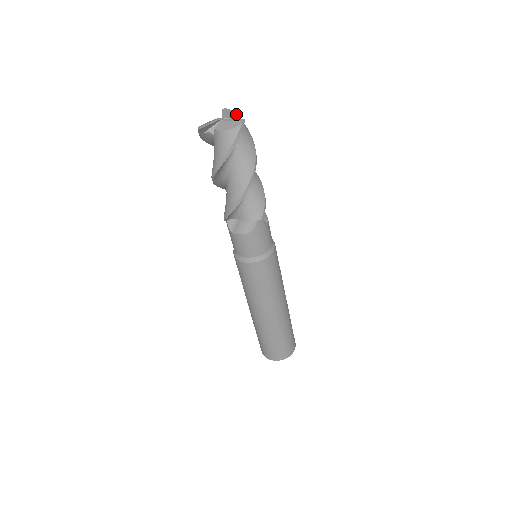
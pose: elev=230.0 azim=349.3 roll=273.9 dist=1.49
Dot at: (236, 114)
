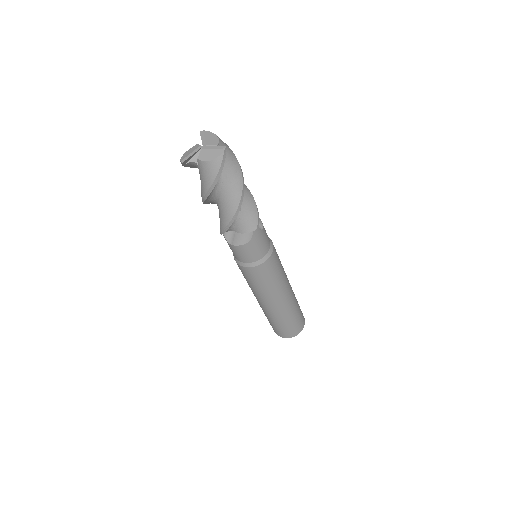
Dot at: (215, 137)
